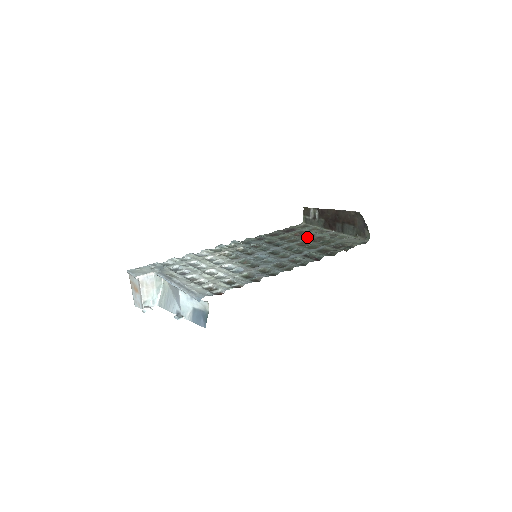
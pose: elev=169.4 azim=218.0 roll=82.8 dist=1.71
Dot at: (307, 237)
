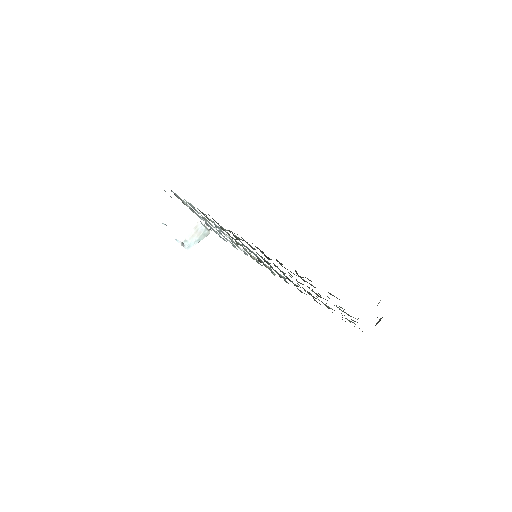
Dot at: occluded
